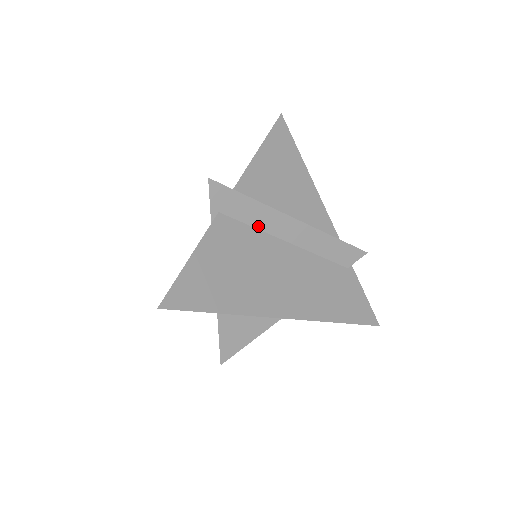
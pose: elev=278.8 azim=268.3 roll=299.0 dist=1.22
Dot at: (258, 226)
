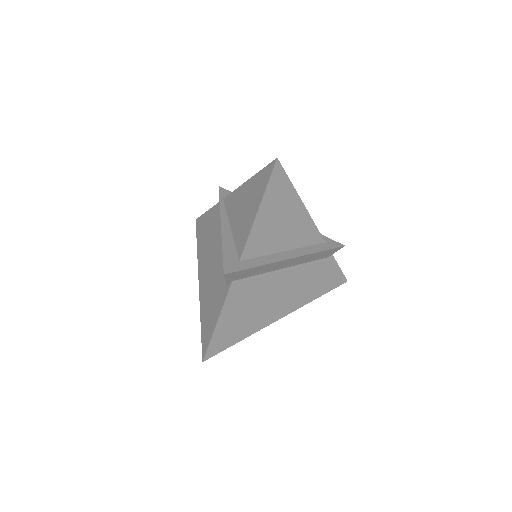
Dot at: (262, 273)
